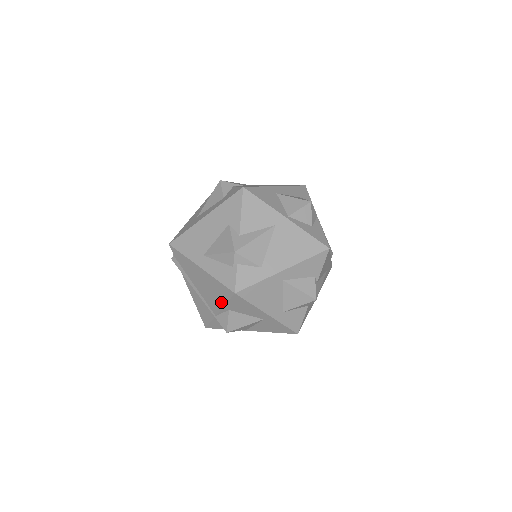
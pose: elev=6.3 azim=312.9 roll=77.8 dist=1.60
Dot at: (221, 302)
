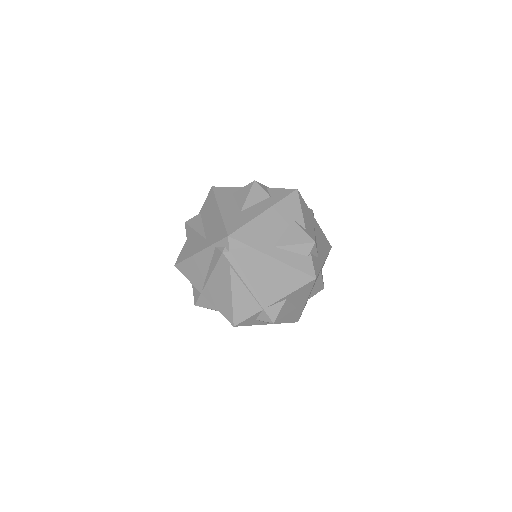
Dot at: (287, 291)
